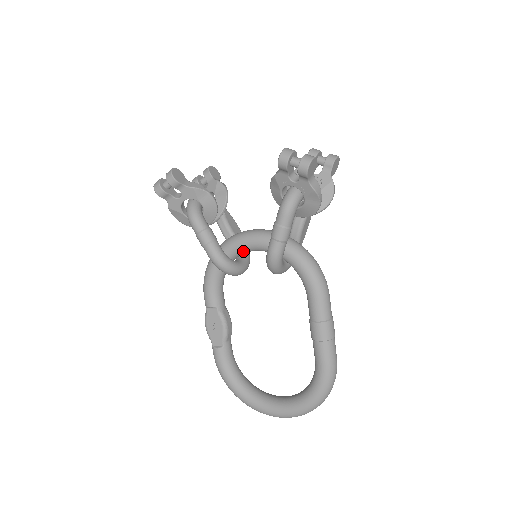
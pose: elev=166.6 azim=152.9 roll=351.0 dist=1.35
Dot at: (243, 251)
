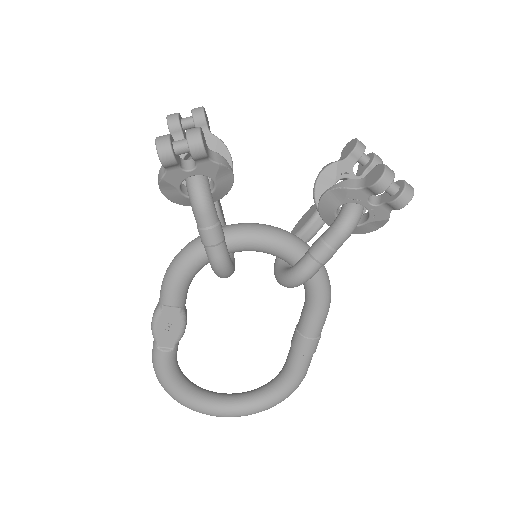
Dot at: (246, 250)
